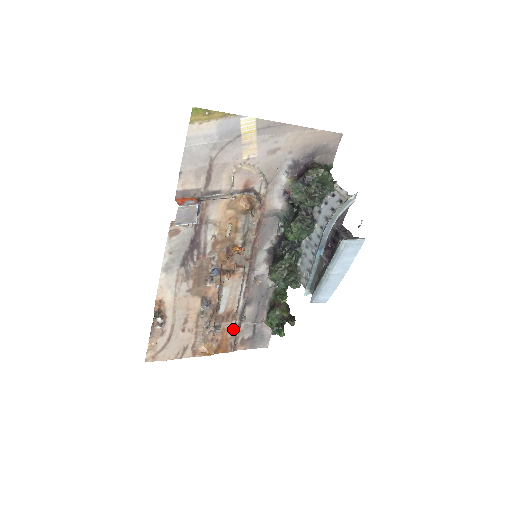
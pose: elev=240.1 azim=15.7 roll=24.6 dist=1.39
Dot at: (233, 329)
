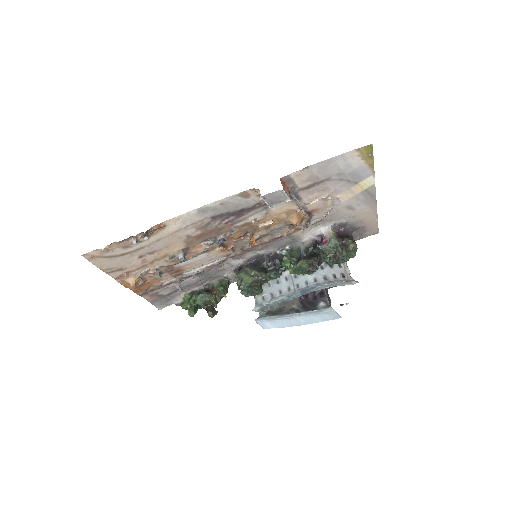
Dot at: (163, 281)
